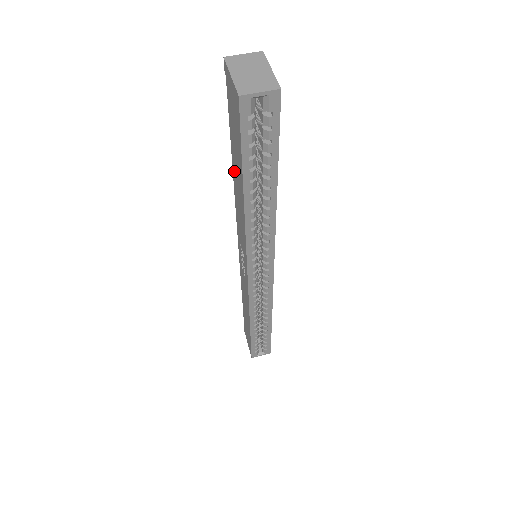
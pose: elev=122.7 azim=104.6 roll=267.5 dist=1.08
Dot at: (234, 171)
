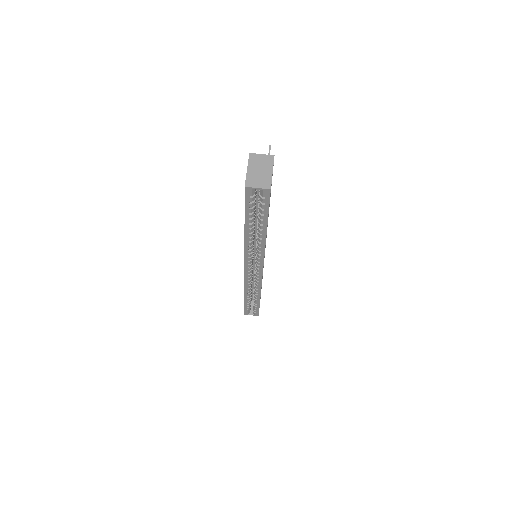
Dot at: occluded
